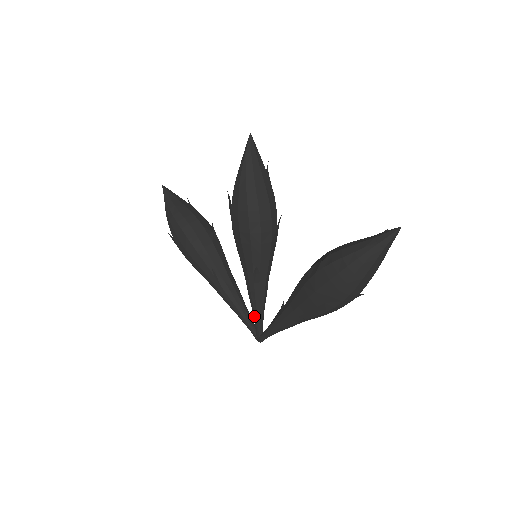
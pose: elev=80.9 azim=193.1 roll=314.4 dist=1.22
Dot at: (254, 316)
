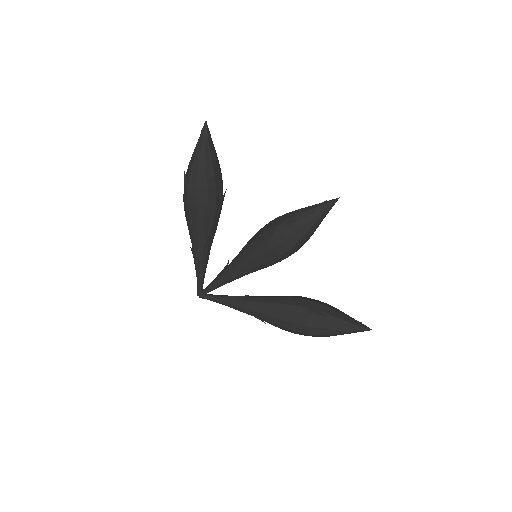
Dot at: (215, 285)
